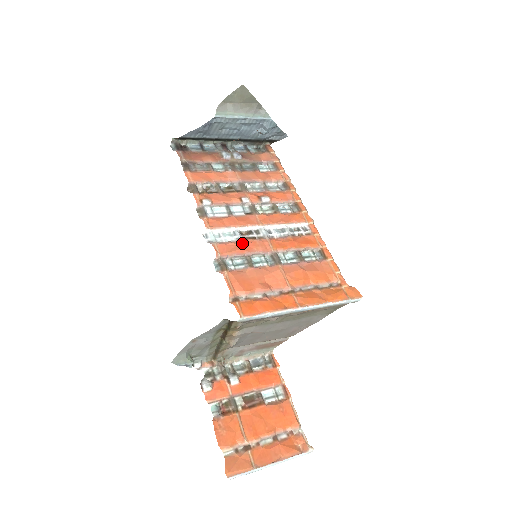
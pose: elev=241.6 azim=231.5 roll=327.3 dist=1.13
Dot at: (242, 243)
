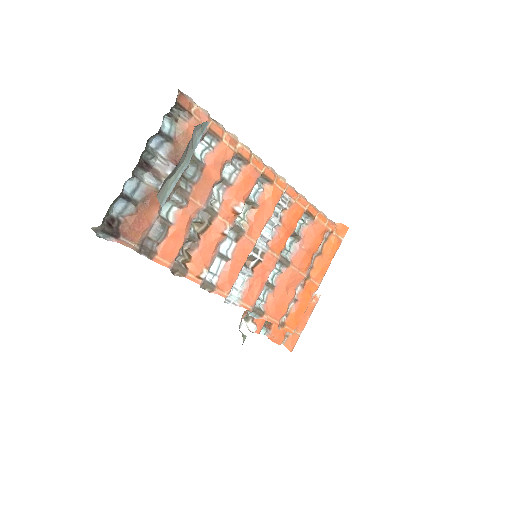
Dot at: (255, 277)
